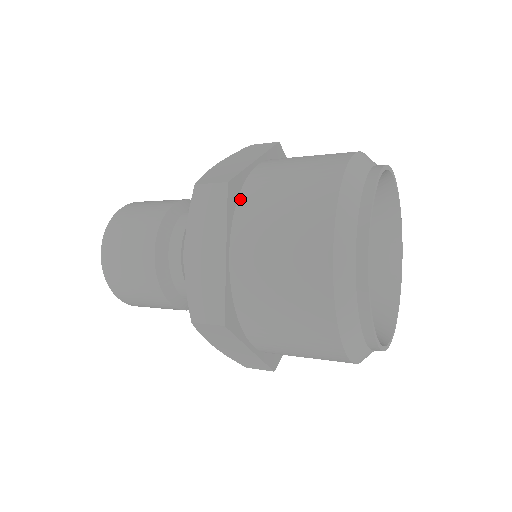
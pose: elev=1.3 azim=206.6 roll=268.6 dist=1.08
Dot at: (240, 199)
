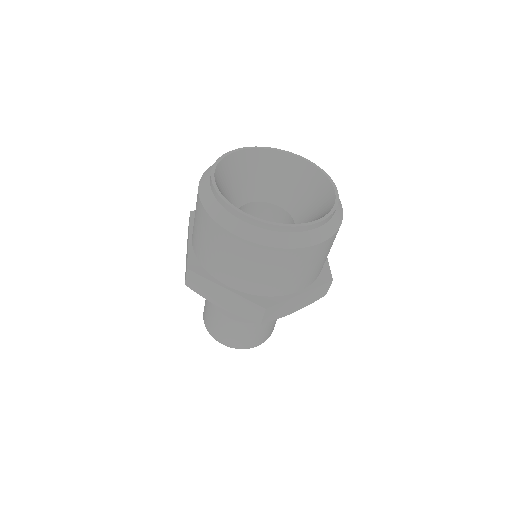
Dot at: occluded
